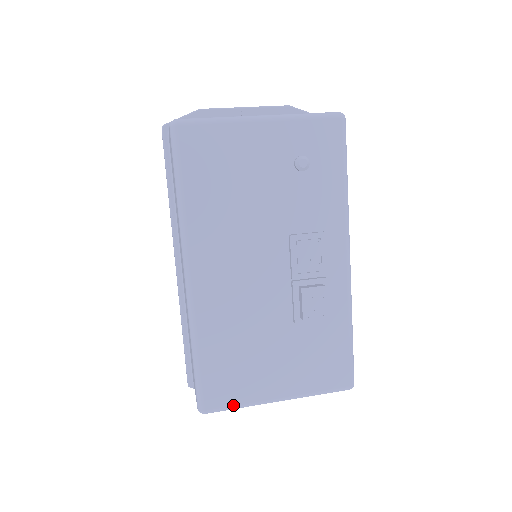
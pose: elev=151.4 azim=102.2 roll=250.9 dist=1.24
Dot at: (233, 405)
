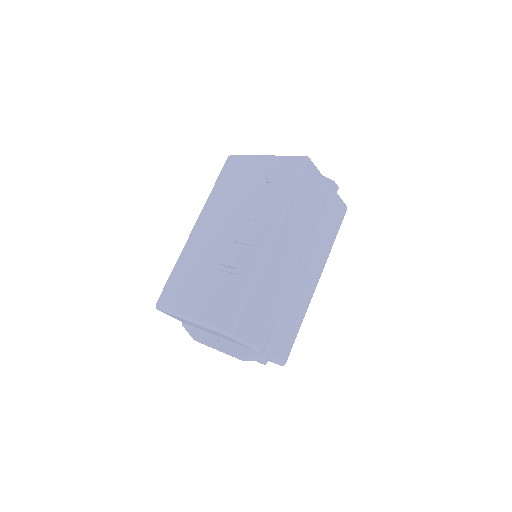
Dot at: (168, 308)
